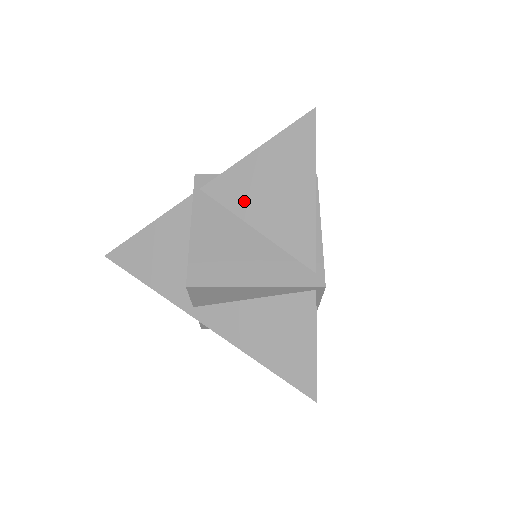
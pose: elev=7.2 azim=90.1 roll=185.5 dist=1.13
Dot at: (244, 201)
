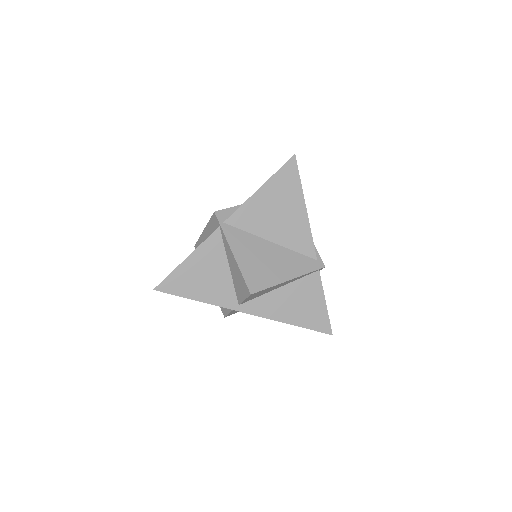
Dot at: (259, 225)
